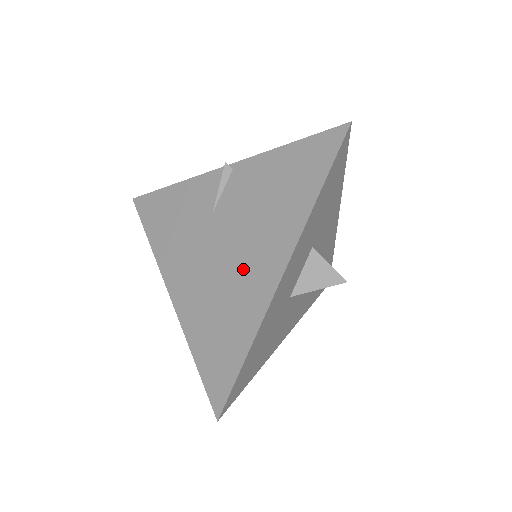
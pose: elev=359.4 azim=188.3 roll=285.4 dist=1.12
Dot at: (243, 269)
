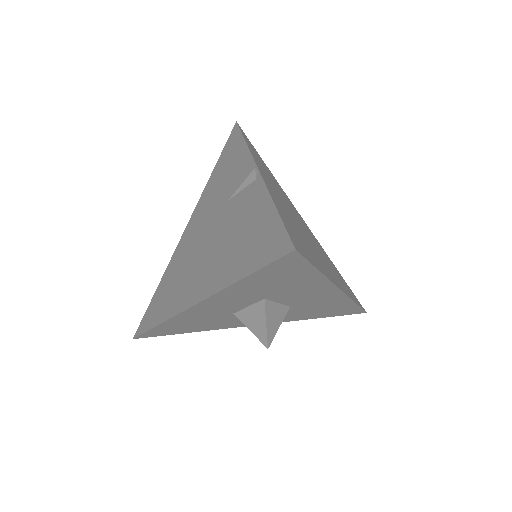
Dot at: (196, 269)
